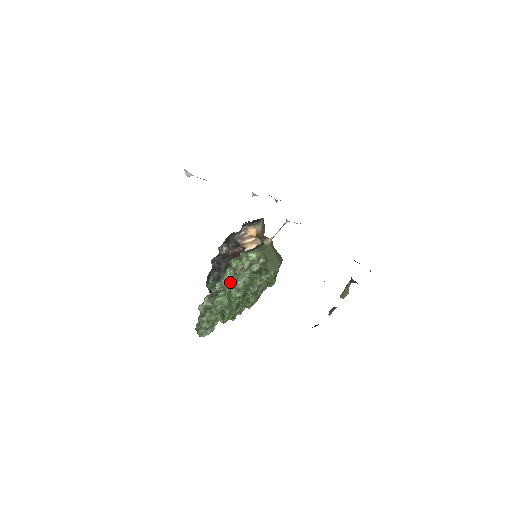
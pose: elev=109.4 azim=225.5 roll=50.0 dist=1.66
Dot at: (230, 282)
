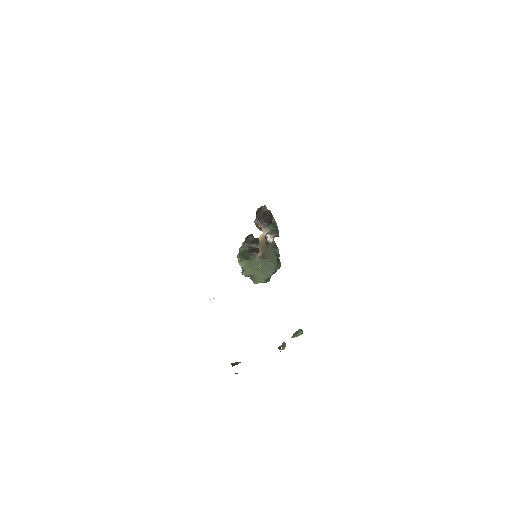
Dot at: occluded
